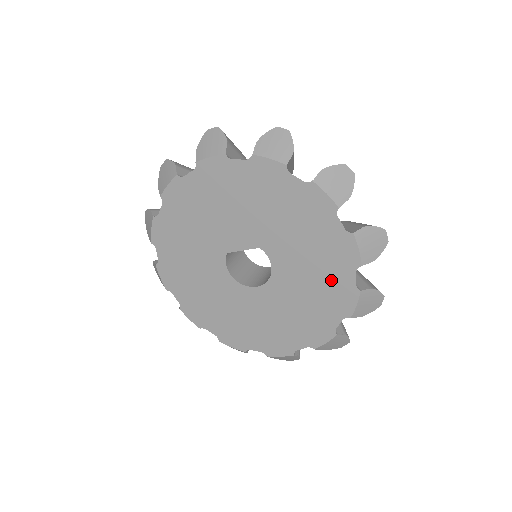
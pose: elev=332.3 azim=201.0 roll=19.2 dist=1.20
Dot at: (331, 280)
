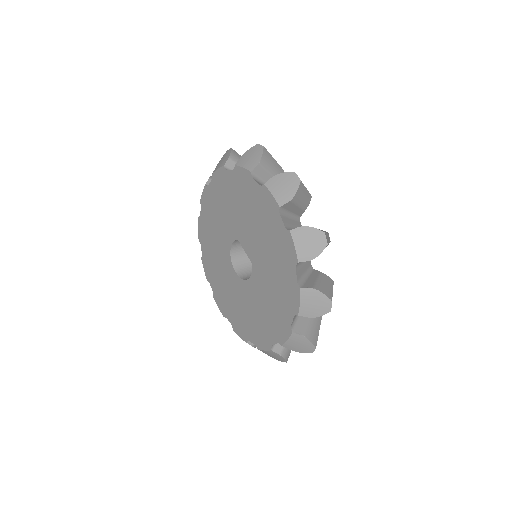
Dot at: (265, 326)
